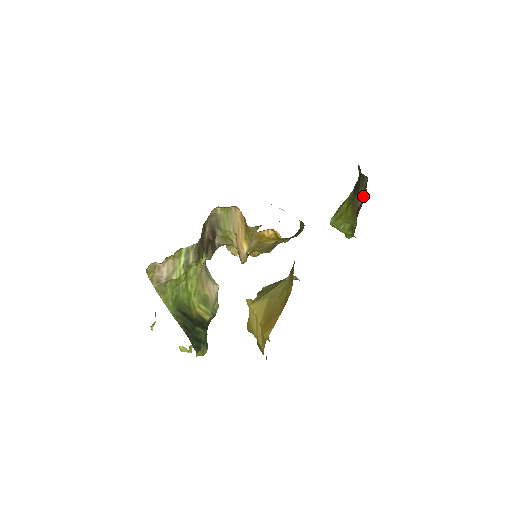
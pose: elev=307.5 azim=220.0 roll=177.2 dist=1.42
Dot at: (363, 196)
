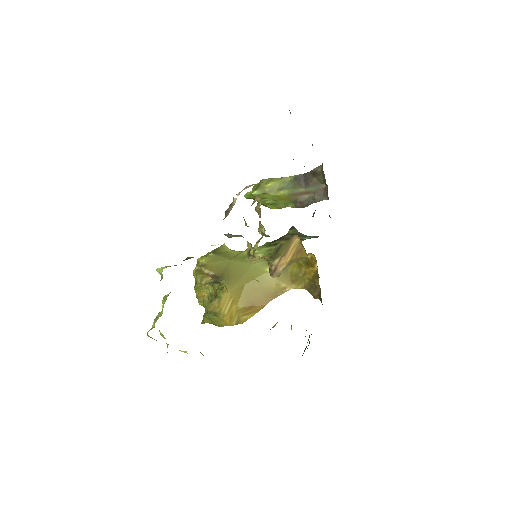
Dot at: (316, 197)
